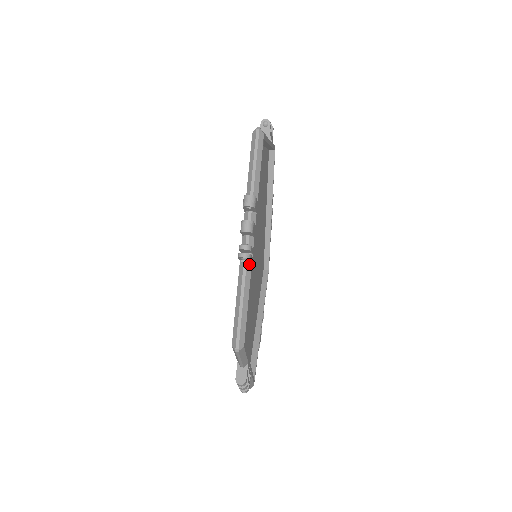
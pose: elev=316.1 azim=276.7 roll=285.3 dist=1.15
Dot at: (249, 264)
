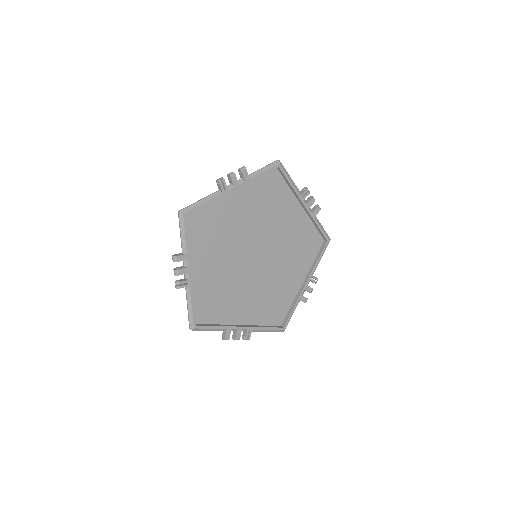
Dot at: (188, 288)
